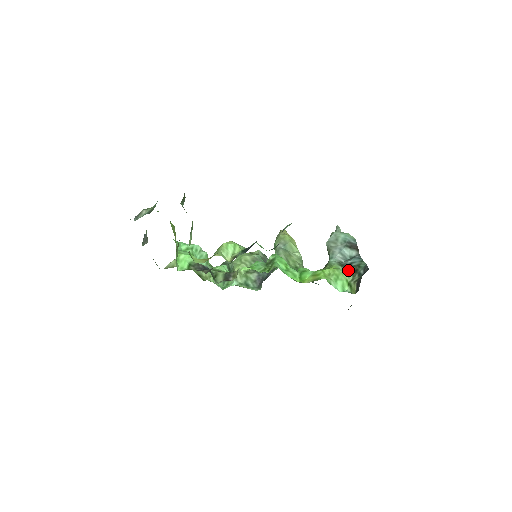
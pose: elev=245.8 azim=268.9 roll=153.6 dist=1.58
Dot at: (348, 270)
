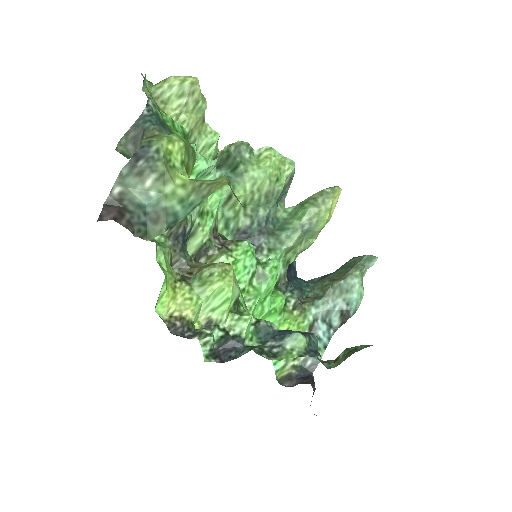
Dot at: occluded
